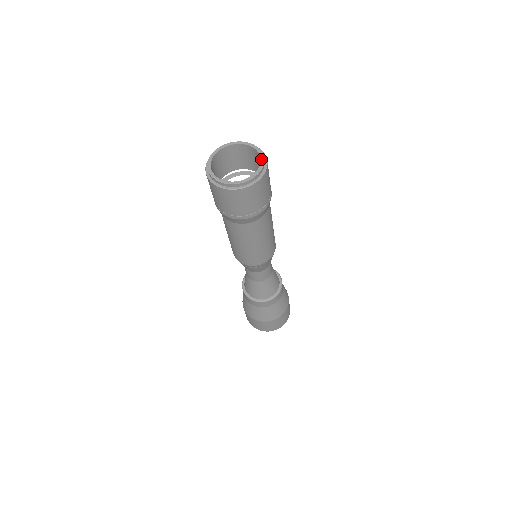
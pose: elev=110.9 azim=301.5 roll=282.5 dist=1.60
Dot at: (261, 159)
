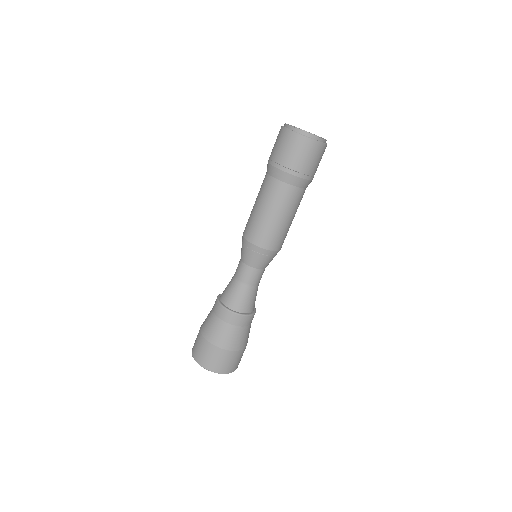
Dot at: occluded
